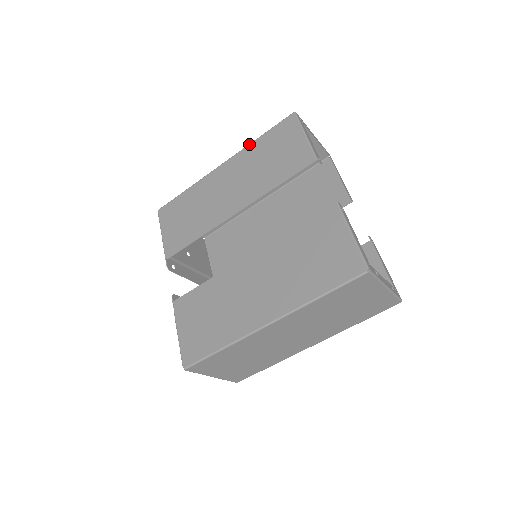
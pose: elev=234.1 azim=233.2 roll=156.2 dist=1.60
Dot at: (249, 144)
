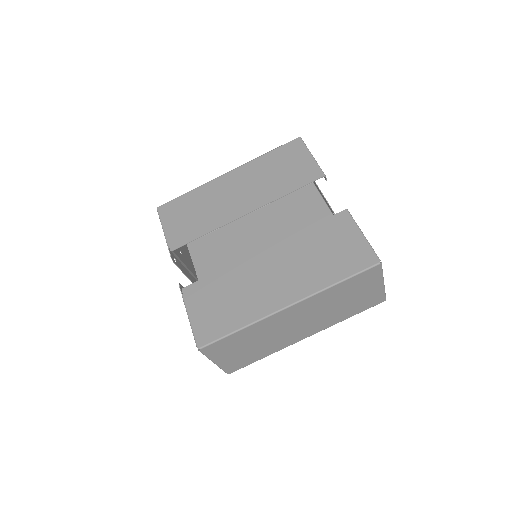
Dot at: (256, 158)
